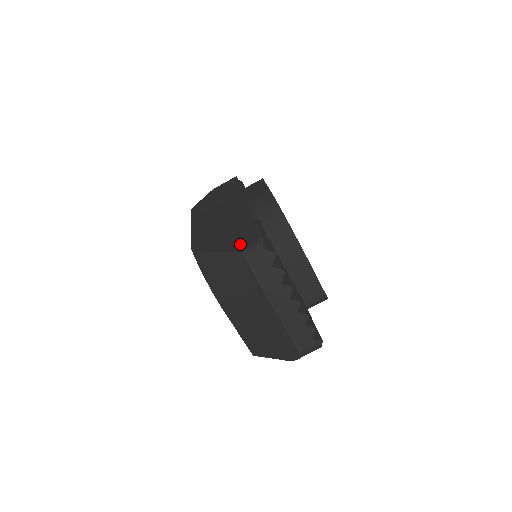
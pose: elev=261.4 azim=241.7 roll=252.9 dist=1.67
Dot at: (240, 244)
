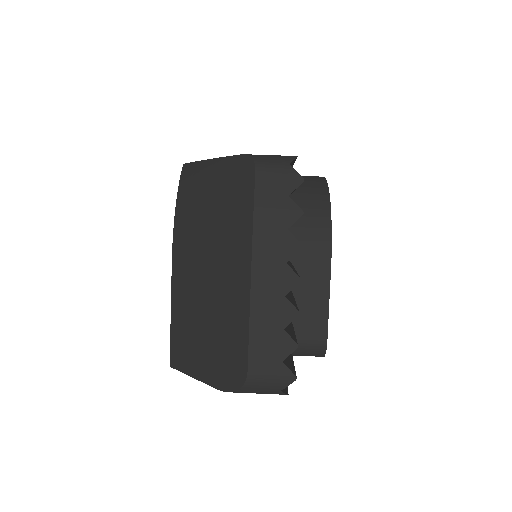
Dot at: occluded
